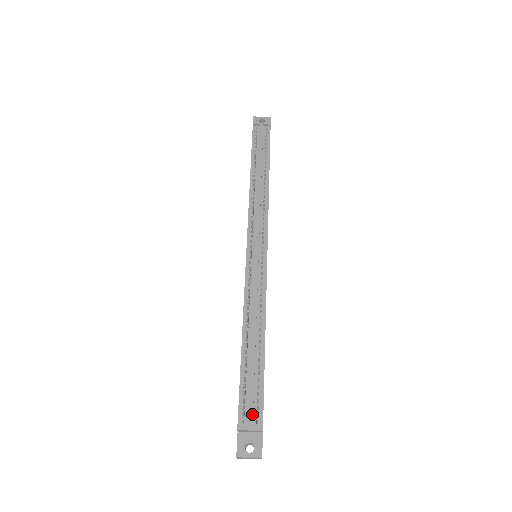
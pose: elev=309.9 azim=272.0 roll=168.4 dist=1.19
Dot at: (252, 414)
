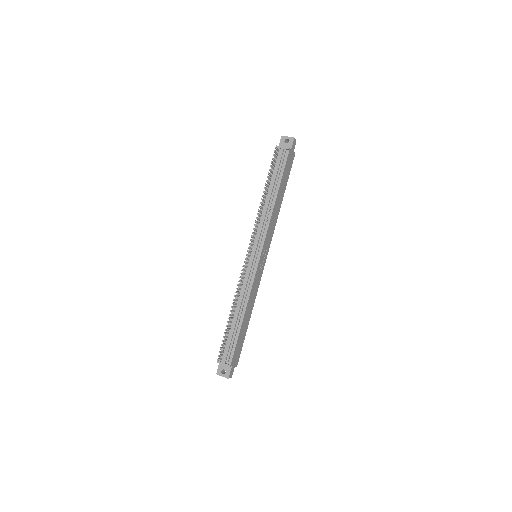
Dot at: (226, 357)
